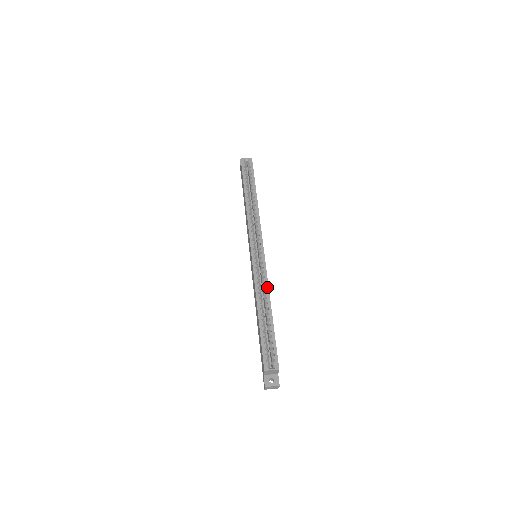
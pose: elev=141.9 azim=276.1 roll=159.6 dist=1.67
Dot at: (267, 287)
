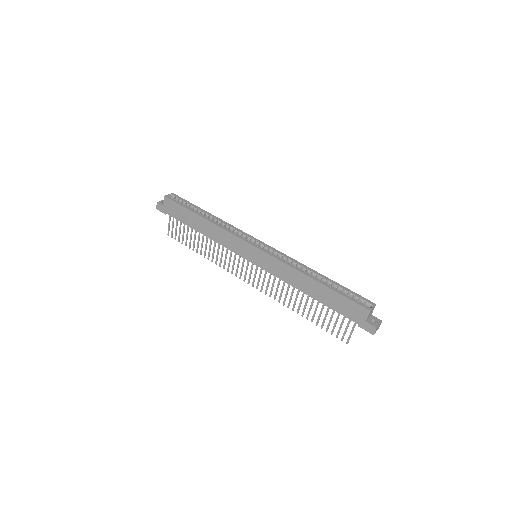
Dot at: (299, 263)
